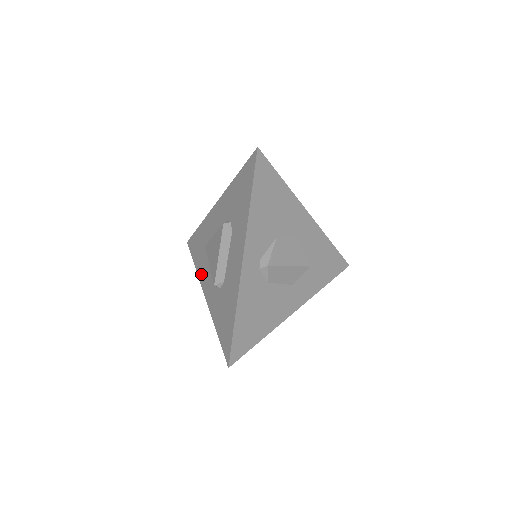
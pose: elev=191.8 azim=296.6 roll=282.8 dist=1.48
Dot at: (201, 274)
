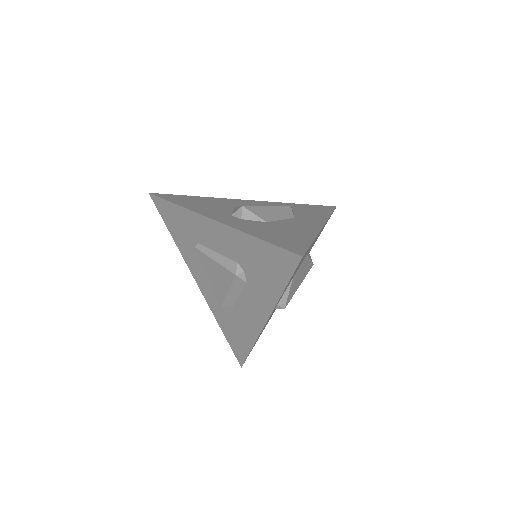
Dot at: (187, 259)
